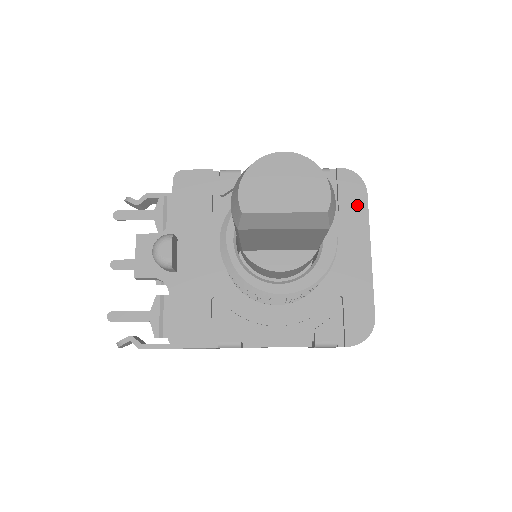
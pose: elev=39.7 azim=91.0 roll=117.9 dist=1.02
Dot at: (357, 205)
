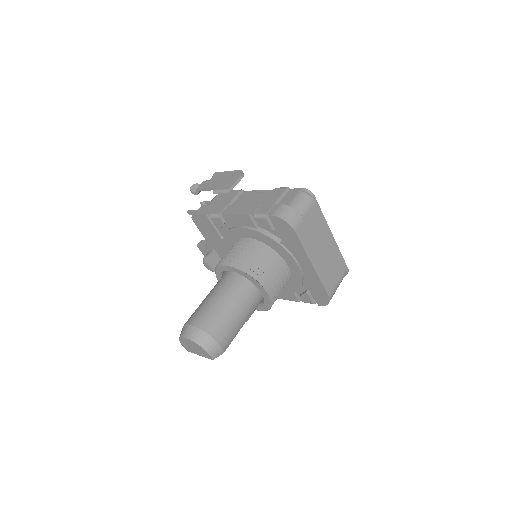
Dot at: (292, 239)
